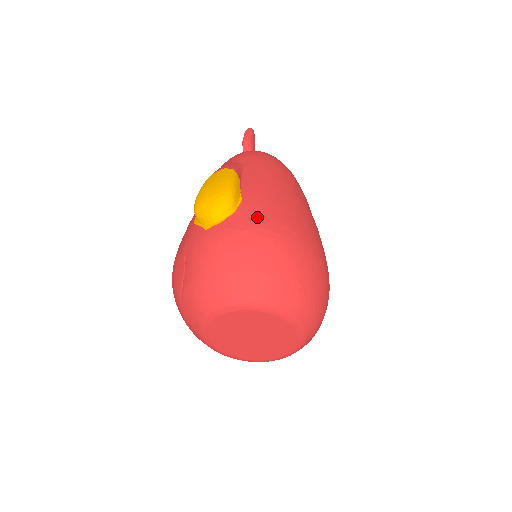
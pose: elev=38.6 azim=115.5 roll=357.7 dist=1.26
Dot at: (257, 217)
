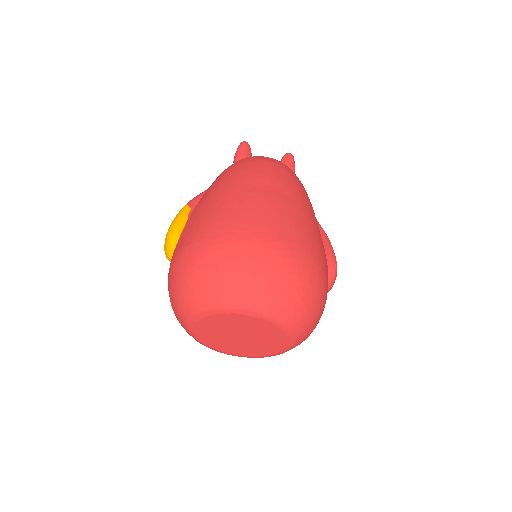
Dot at: (187, 237)
